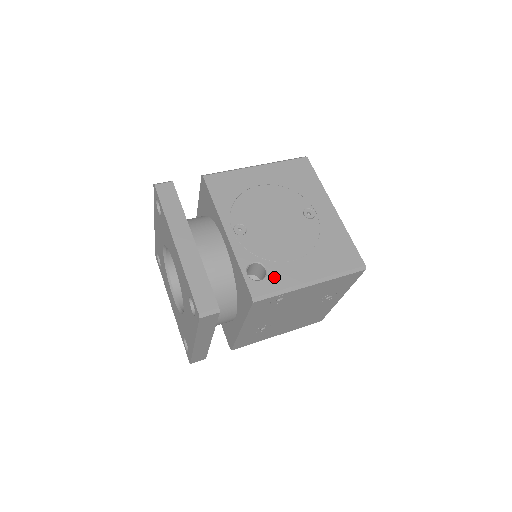
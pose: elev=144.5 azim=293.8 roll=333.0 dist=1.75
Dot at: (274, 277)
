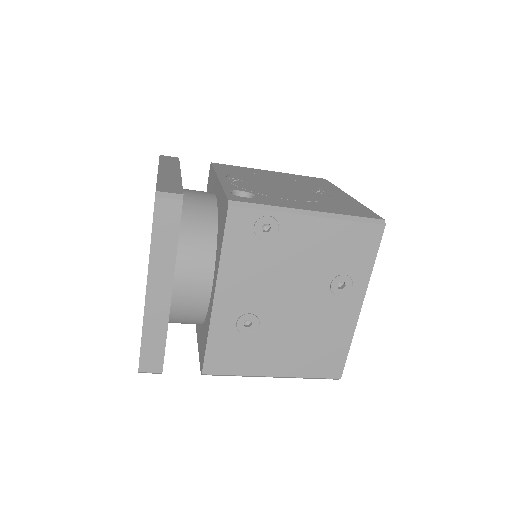
Dot at: (262, 199)
